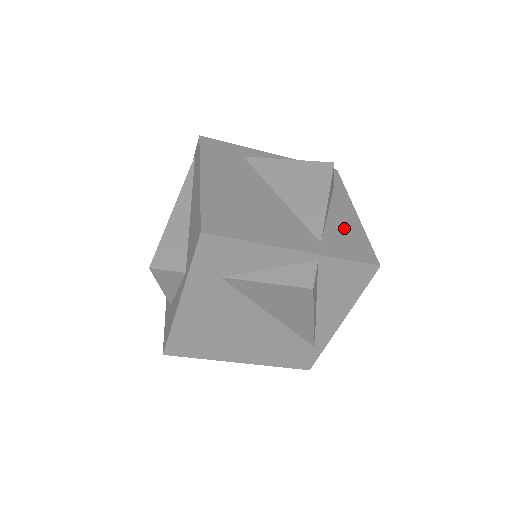
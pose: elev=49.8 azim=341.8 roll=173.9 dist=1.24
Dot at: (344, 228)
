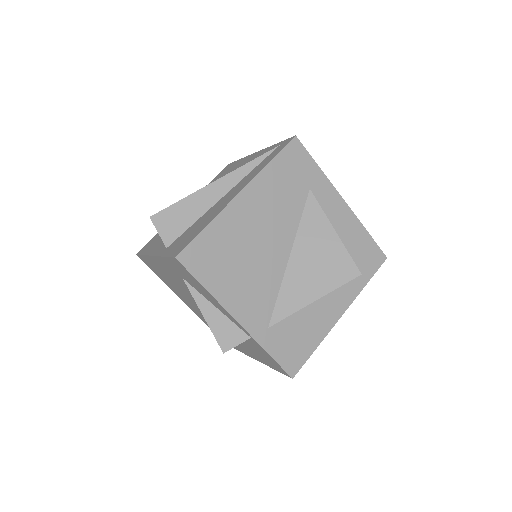
Dot at: (308, 325)
